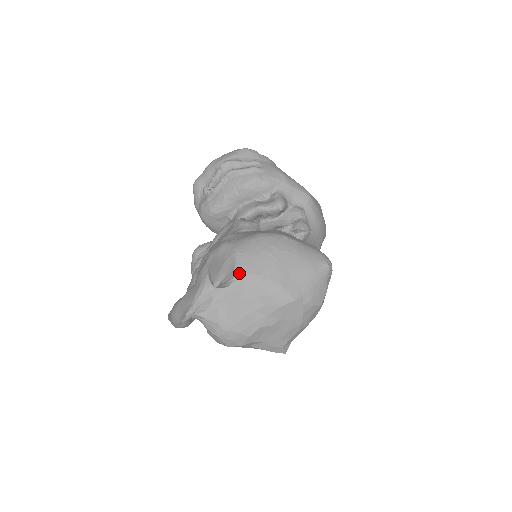
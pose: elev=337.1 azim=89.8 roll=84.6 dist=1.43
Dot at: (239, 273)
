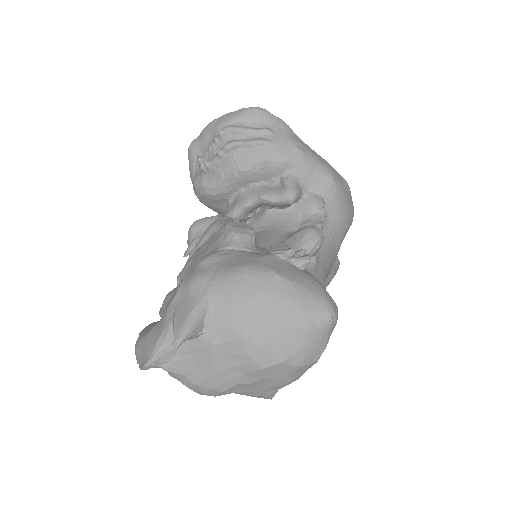
Dot at: (211, 324)
